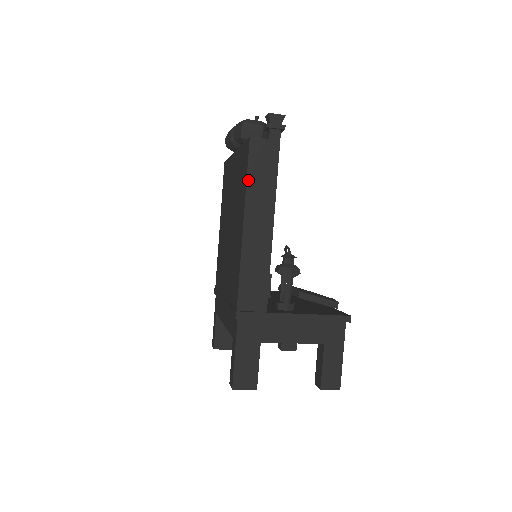
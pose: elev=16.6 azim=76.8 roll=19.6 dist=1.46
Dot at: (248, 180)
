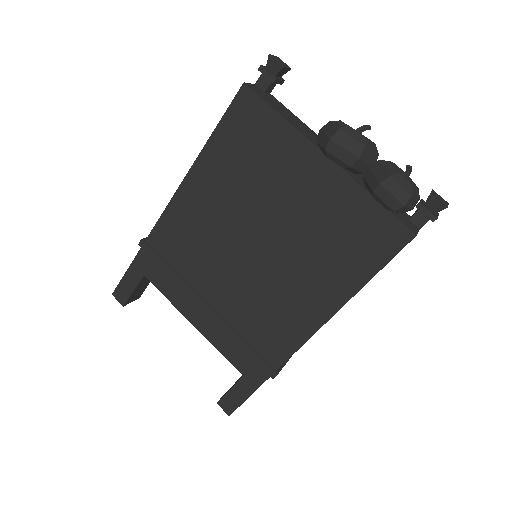
Dot at: occluded
